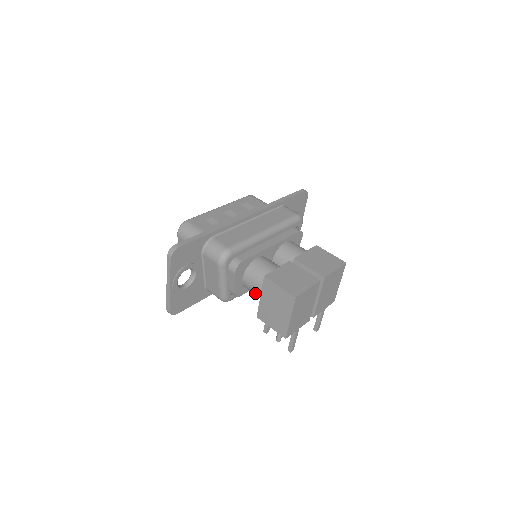
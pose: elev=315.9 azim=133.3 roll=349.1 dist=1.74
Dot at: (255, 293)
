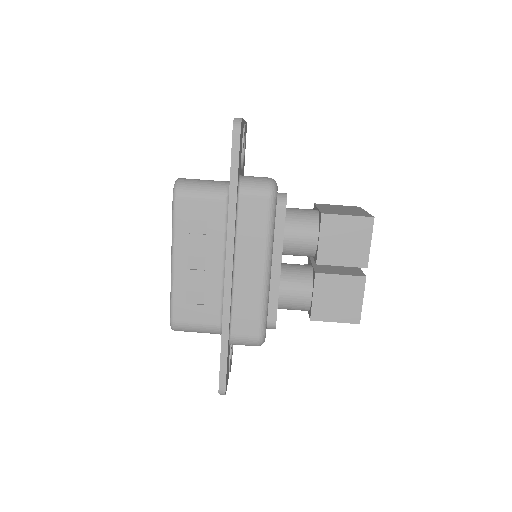
Dot at: occluded
